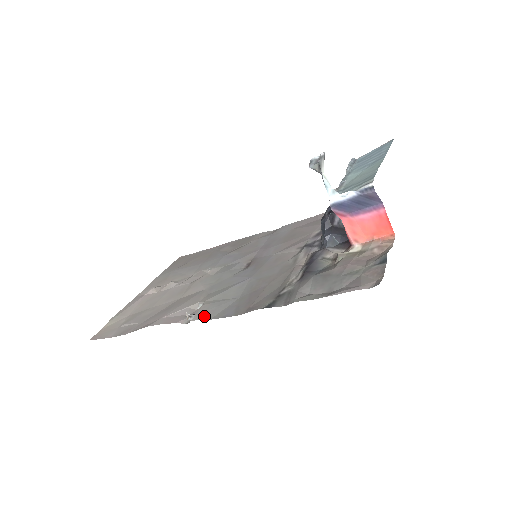
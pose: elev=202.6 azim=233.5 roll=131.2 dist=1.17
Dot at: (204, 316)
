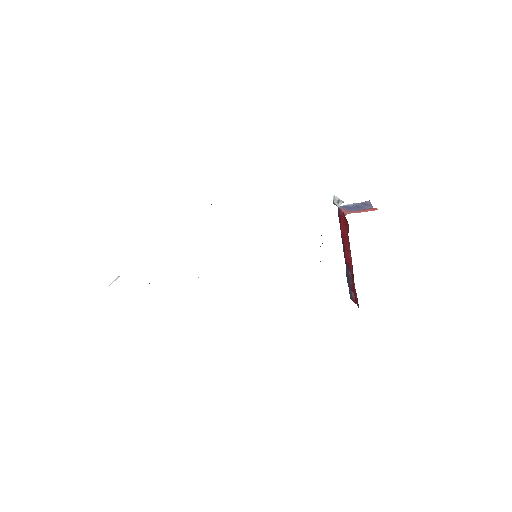
Dot at: occluded
